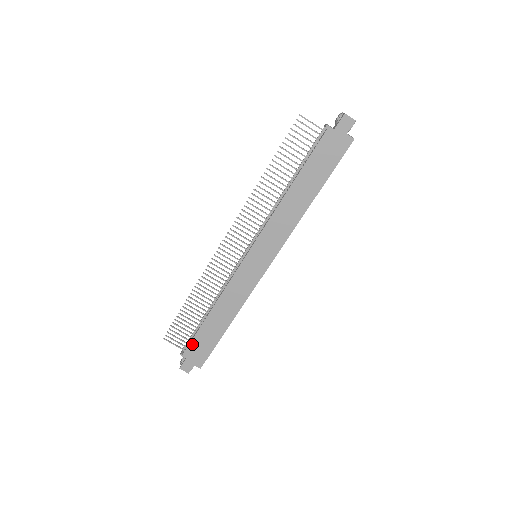
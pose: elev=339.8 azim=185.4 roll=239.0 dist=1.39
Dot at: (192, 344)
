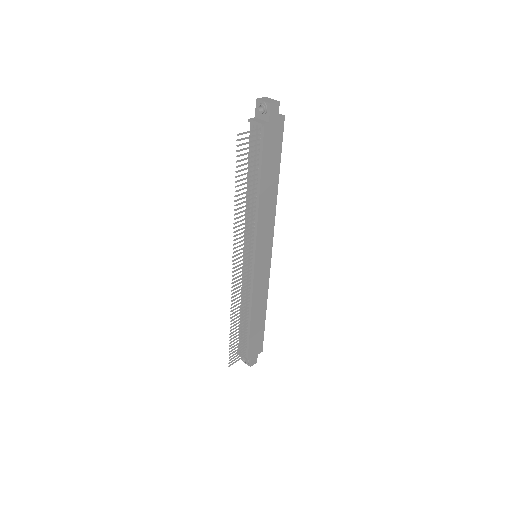
Dot at: (250, 347)
